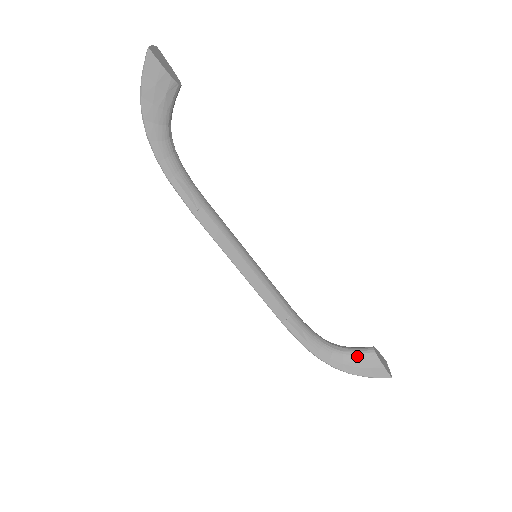
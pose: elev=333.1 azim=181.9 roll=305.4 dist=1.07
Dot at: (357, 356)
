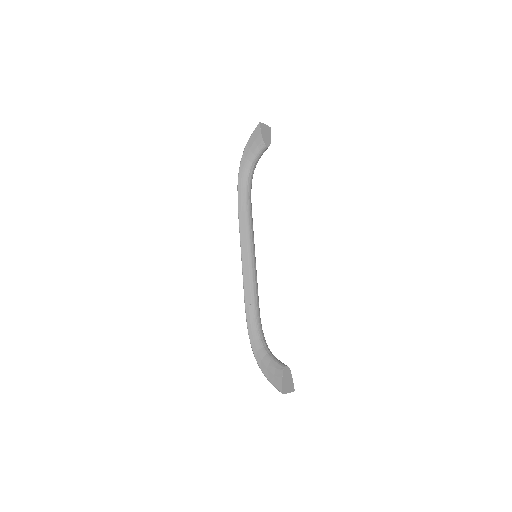
Dot at: (273, 362)
